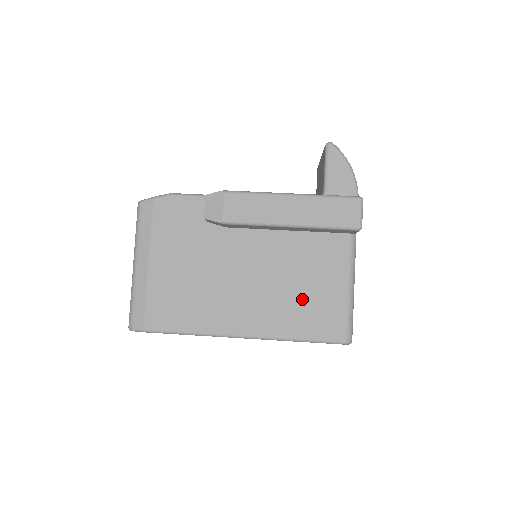
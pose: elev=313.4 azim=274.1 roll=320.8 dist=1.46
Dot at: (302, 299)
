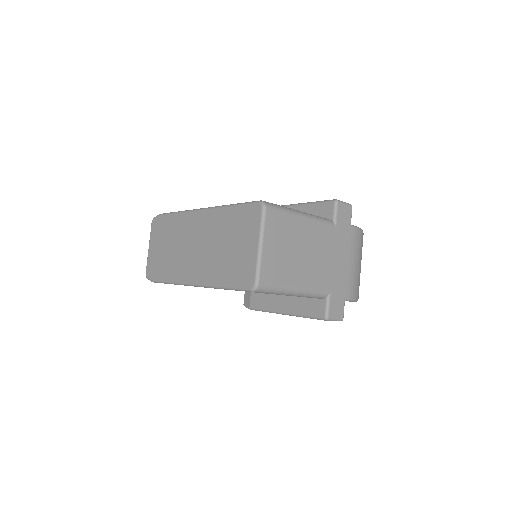
Dot at: occluded
